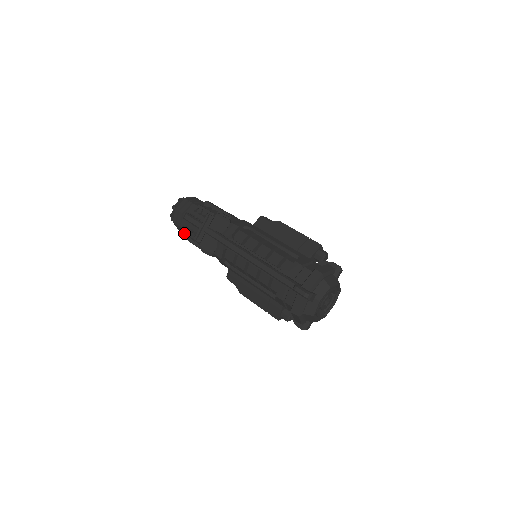
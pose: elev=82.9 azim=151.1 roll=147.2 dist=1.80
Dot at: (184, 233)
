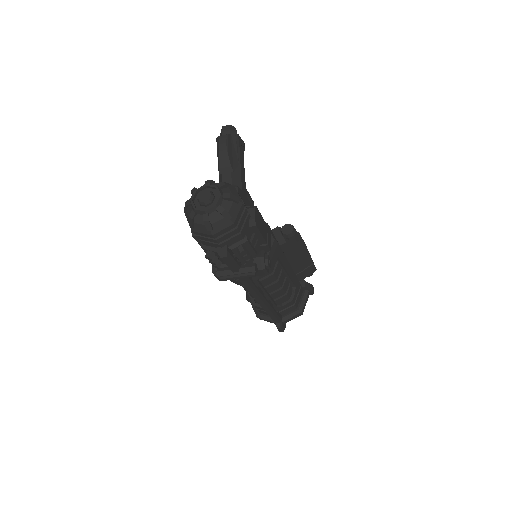
Dot at: occluded
